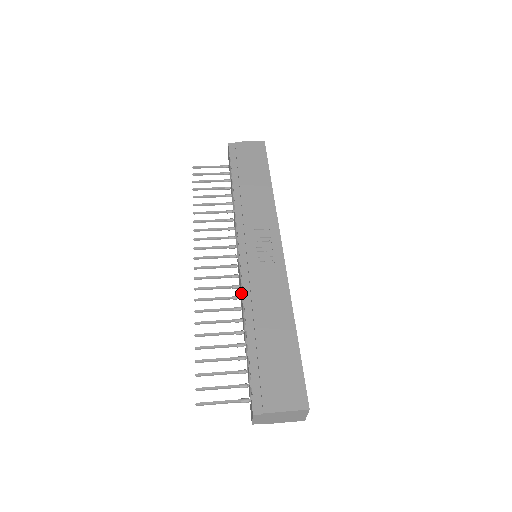
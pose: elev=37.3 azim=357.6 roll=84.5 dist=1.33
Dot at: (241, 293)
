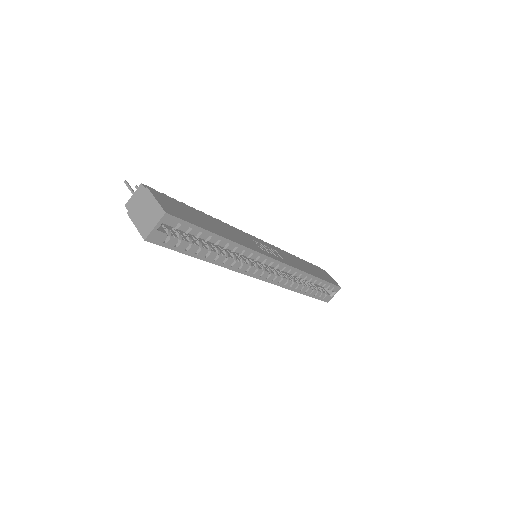
Dot at: occluded
